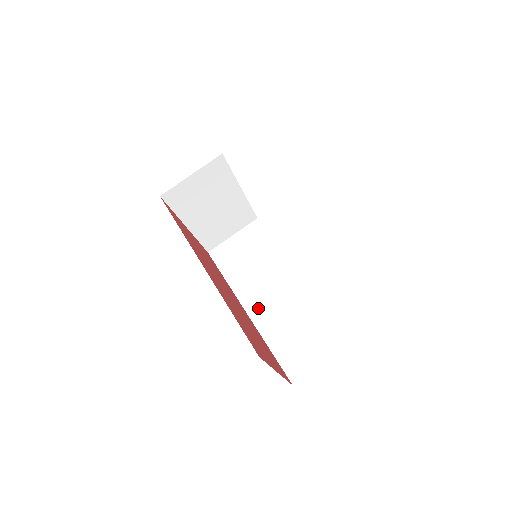
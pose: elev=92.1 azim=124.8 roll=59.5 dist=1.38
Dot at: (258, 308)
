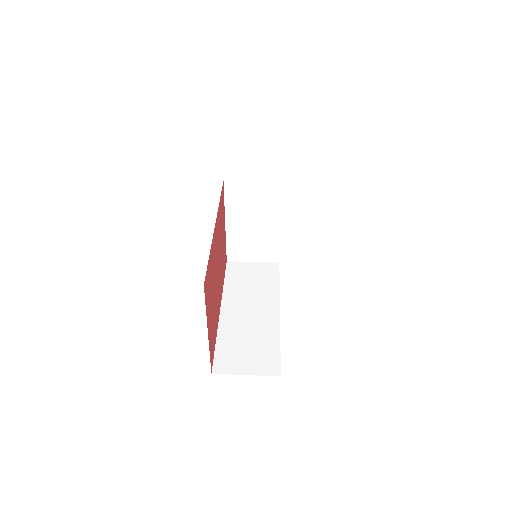
Dot at: (231, 312)
